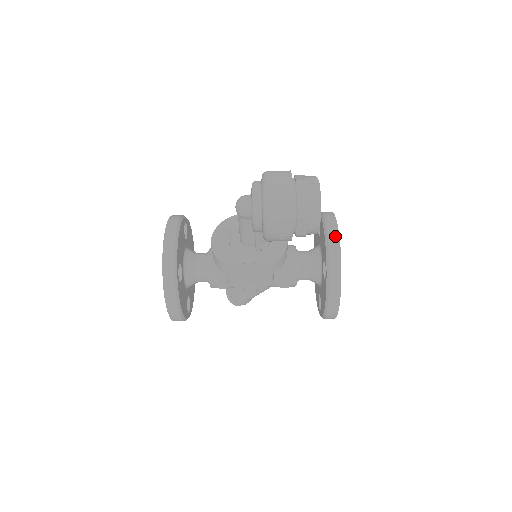
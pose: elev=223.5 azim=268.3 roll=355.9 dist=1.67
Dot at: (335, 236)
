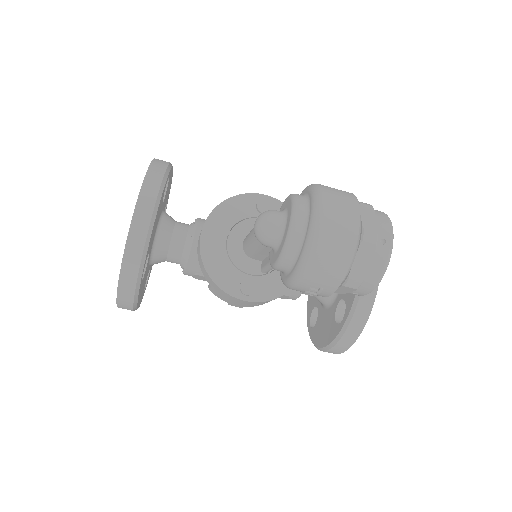
Dot at: occluded
